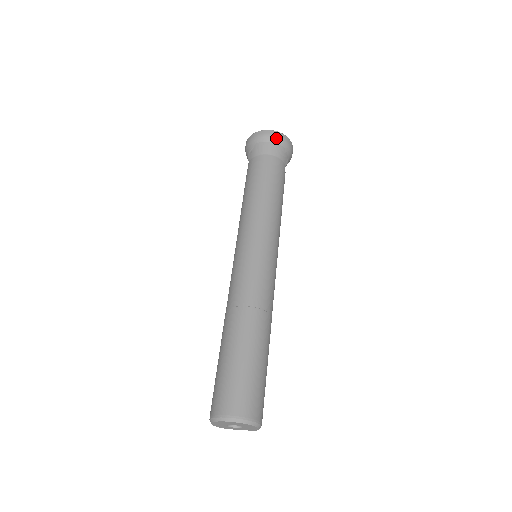
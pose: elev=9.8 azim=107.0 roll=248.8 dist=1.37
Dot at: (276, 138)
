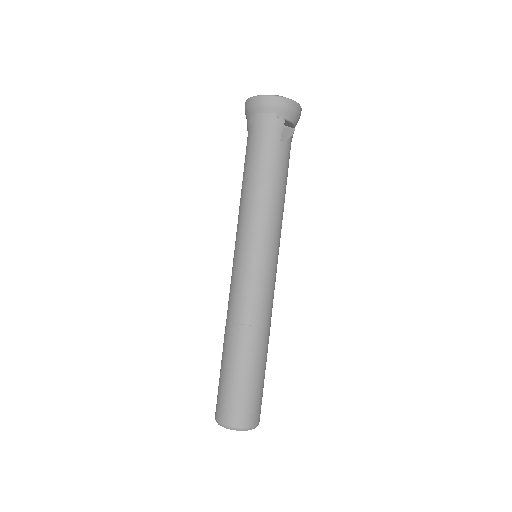
Dot at: (261, 106)
